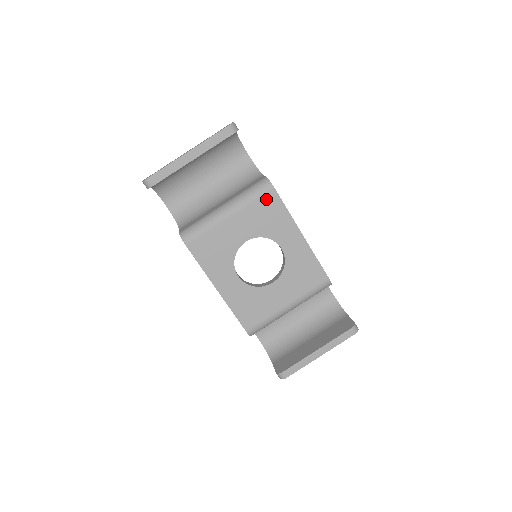
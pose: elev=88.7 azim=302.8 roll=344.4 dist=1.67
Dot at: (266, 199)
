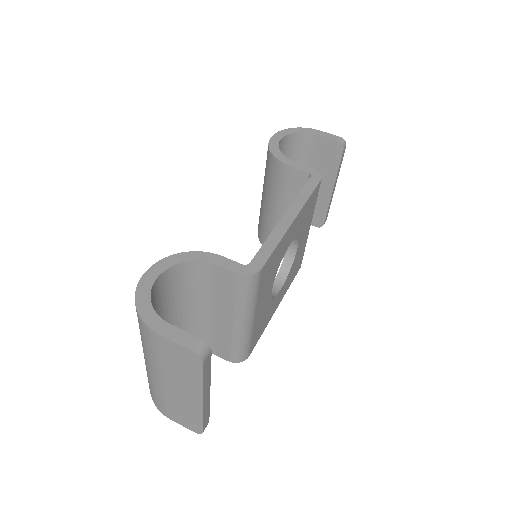
Dot at: (263, 277)
